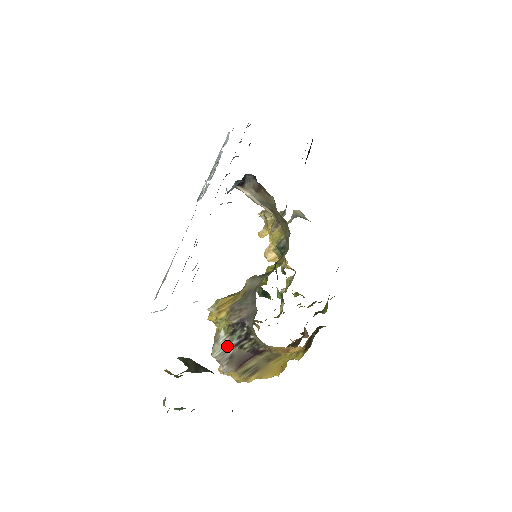
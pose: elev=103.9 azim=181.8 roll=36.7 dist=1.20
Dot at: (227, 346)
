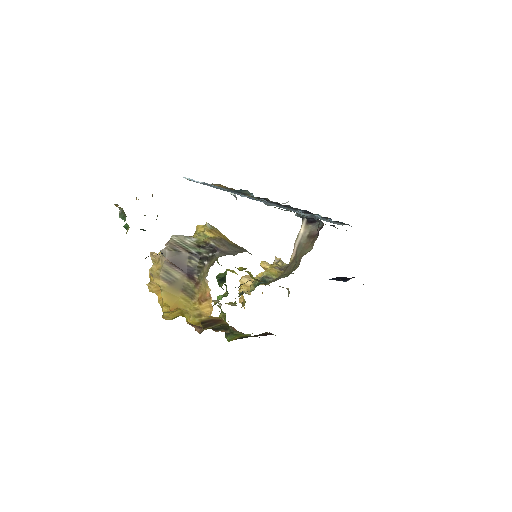
Dot at: (186, 246)
